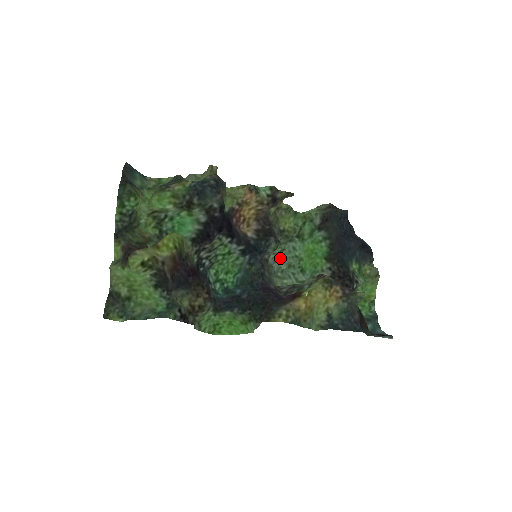
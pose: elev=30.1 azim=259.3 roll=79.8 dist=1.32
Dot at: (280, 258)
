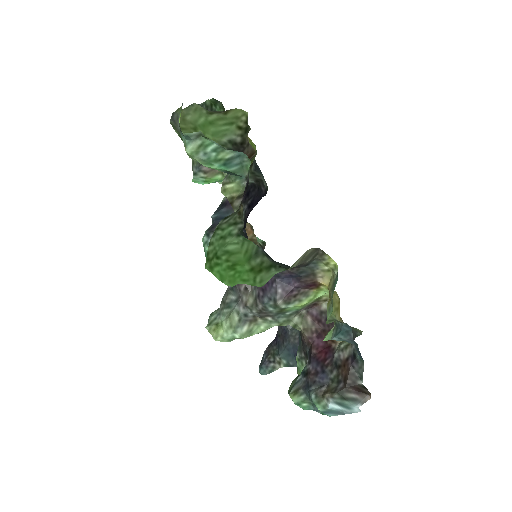
Dot at: occluded
